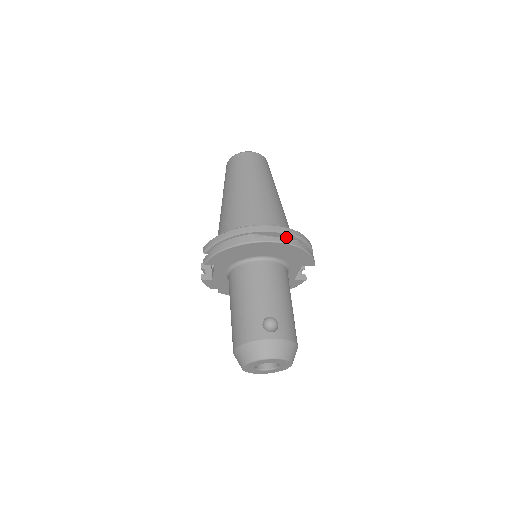
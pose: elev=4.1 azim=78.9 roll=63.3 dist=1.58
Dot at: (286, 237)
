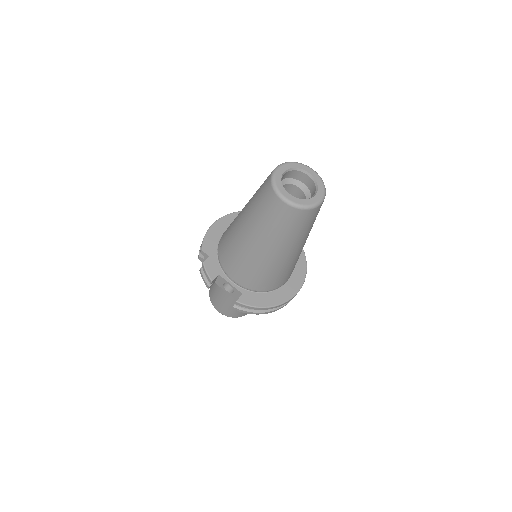
Dot at: occluded
